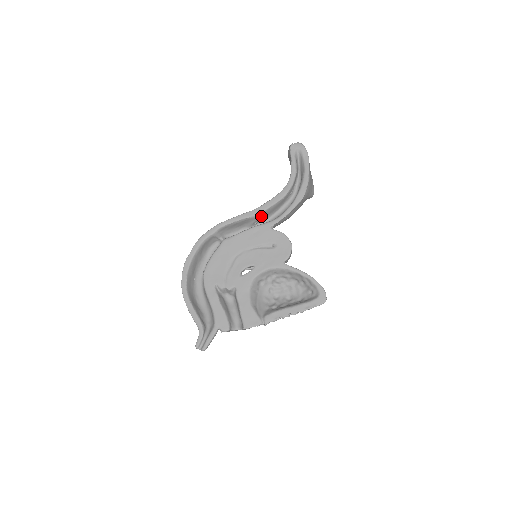
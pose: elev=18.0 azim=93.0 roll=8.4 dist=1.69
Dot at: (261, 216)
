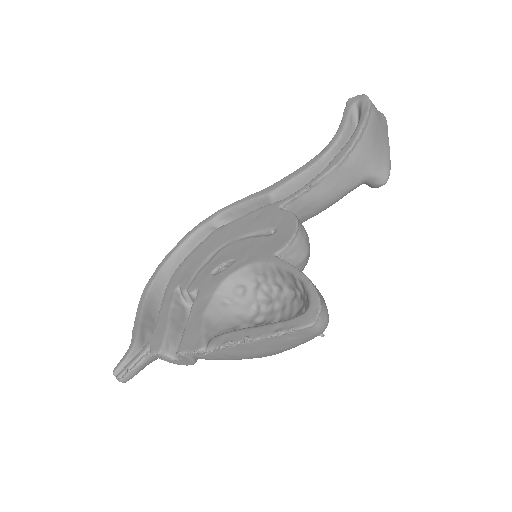
Dot at: (278, 196)
